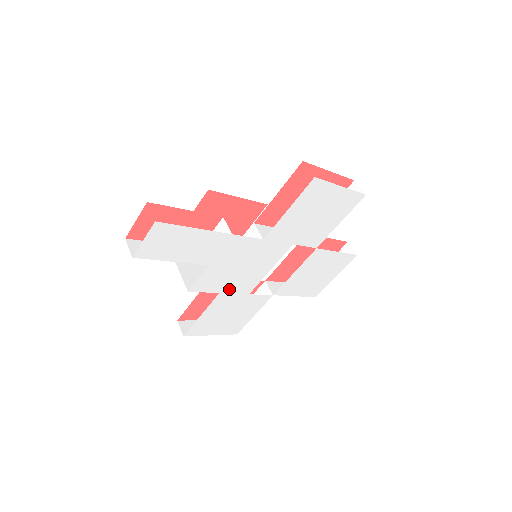
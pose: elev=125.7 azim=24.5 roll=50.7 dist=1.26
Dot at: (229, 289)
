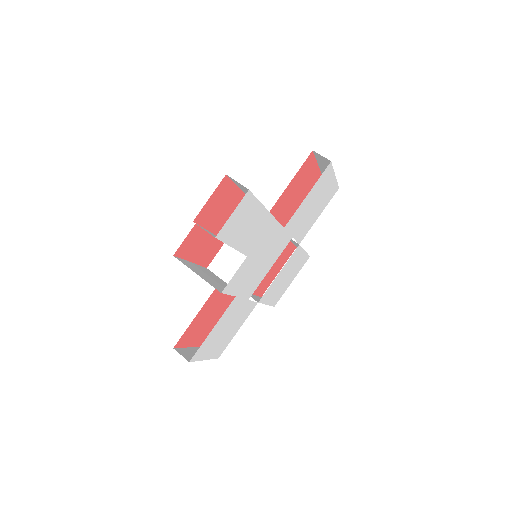
Dot at: (242, 292)
